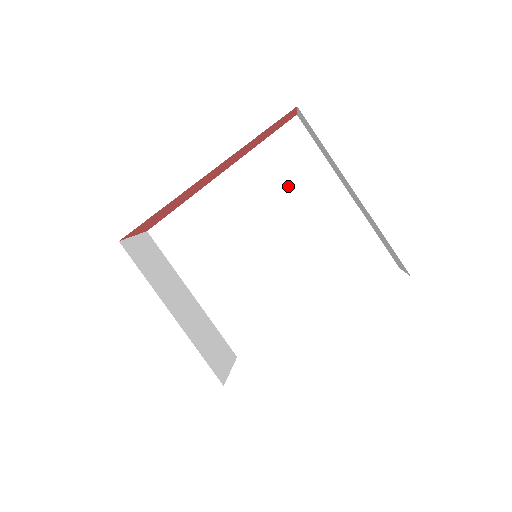
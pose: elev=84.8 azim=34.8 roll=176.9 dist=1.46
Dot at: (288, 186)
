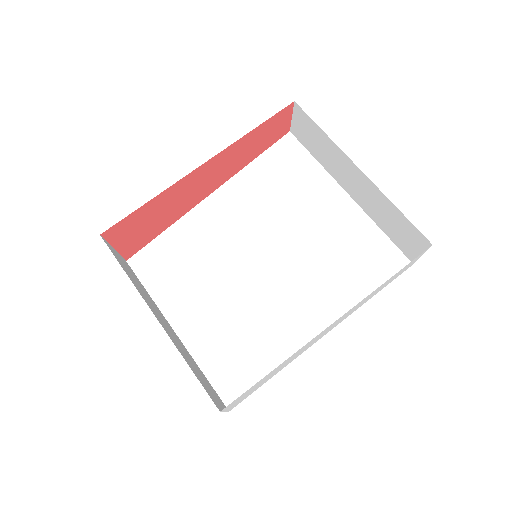
Dot at: (285, 195)
